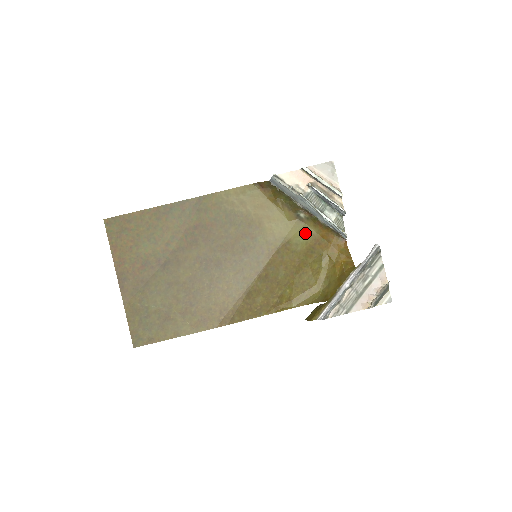
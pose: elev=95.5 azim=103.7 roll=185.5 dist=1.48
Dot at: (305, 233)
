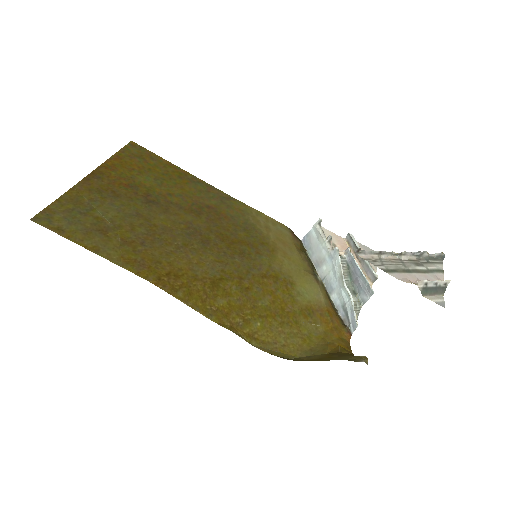
Dot at: (313, 292)
